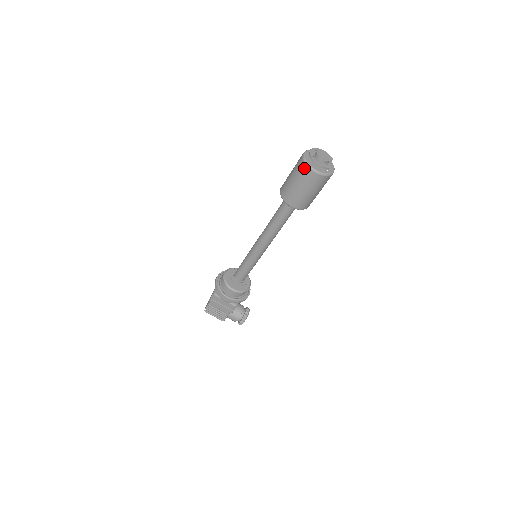
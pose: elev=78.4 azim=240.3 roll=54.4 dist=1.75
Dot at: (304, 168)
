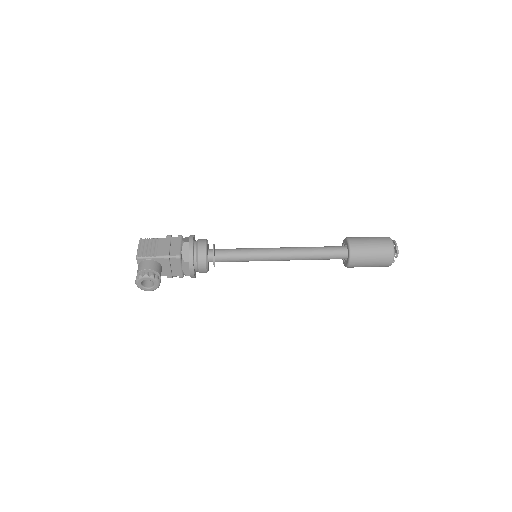
Dot at: occluded
